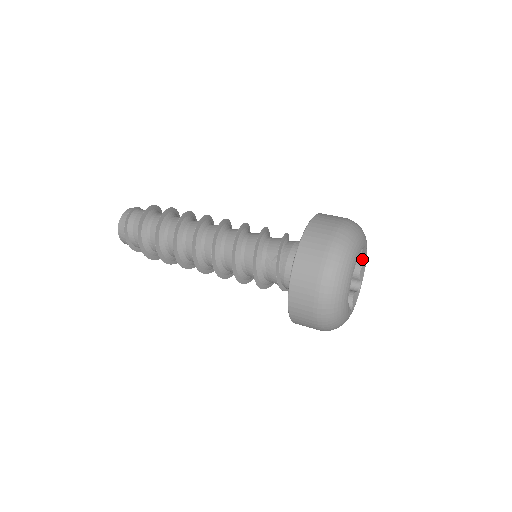
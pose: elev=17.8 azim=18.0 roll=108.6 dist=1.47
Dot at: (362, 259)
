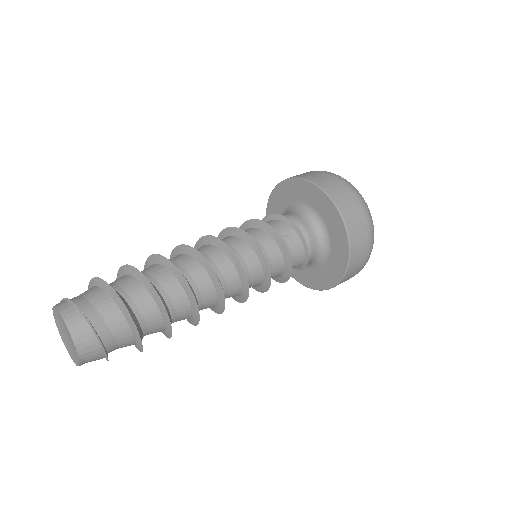
Dot at: occluded
